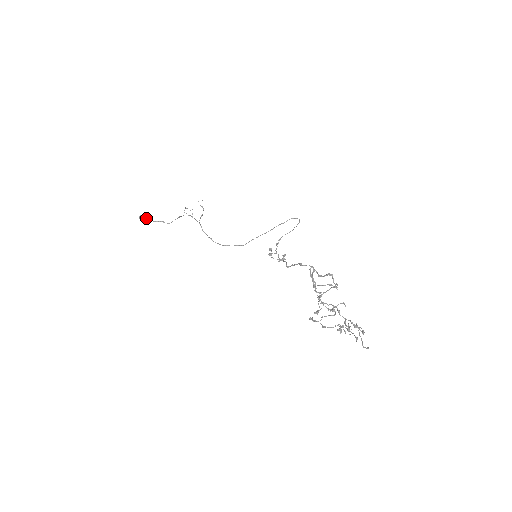
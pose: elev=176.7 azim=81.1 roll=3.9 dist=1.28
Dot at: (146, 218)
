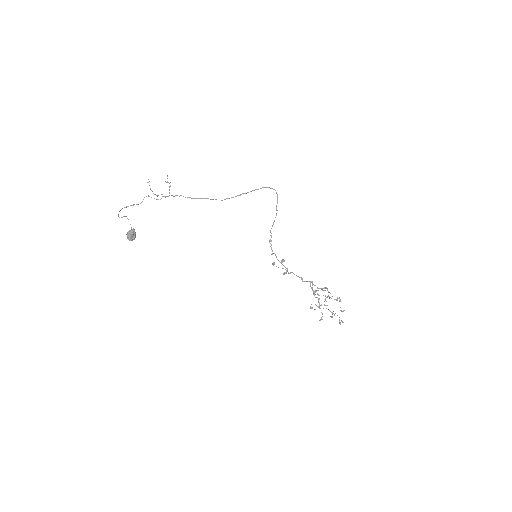
Dot at: (134, 236)
